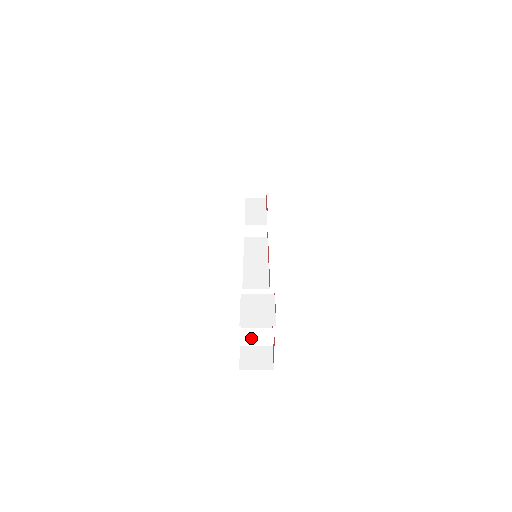
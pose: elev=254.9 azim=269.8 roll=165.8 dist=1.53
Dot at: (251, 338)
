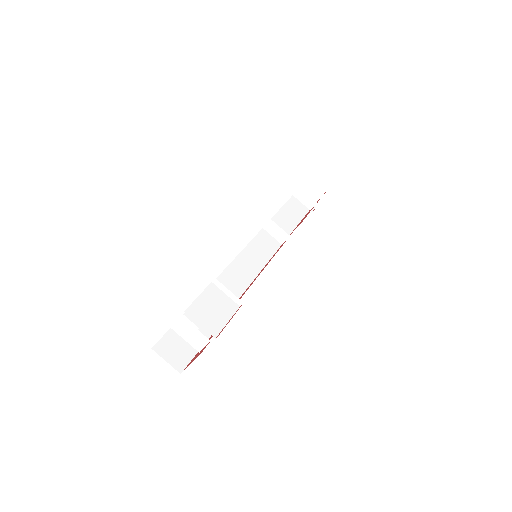
Dot at: (184, 331)
